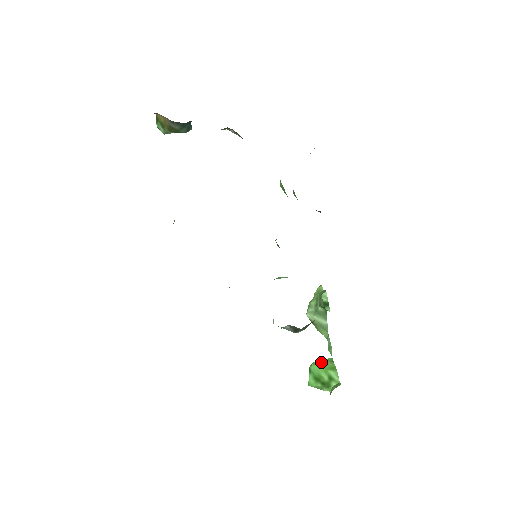
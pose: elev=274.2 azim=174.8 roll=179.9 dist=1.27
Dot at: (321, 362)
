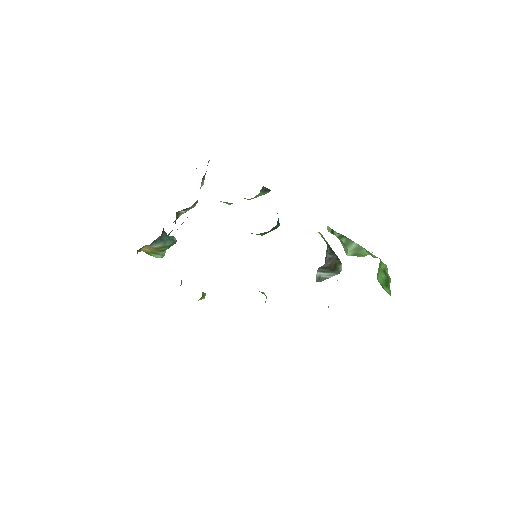
Dot at: (378, 271)
